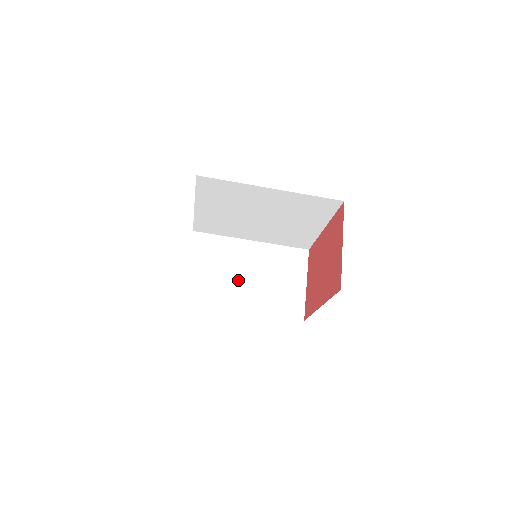
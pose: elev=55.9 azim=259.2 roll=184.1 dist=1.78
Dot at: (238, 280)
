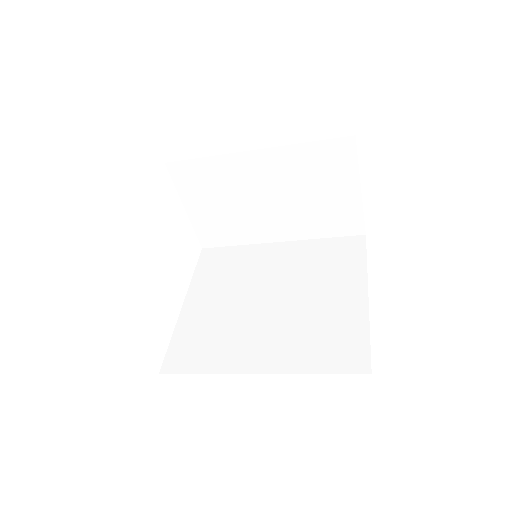
Dot at: (258, 209)
